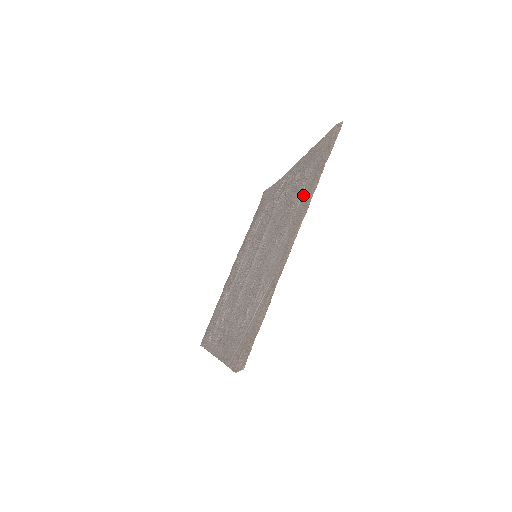
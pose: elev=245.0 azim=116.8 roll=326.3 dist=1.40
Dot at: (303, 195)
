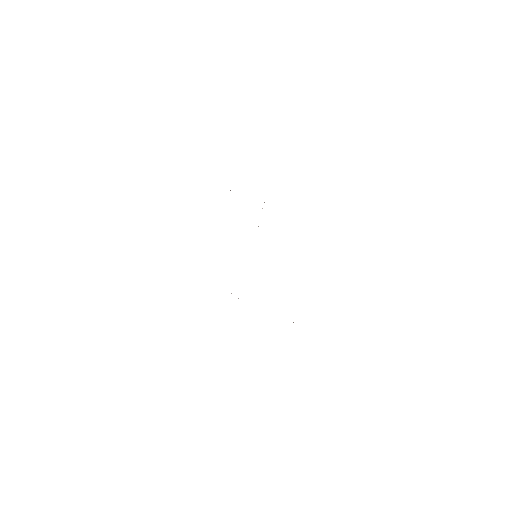
Dot at: occluded
